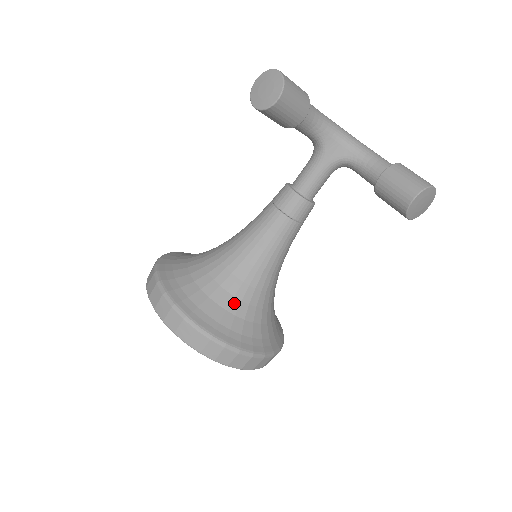
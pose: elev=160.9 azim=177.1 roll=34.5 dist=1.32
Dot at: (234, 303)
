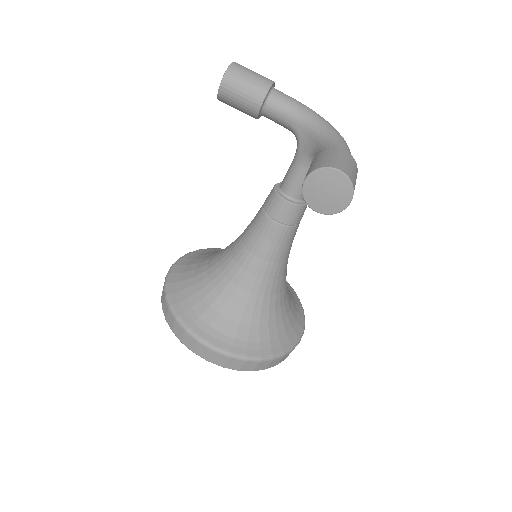
Dot at: (207, 288)
